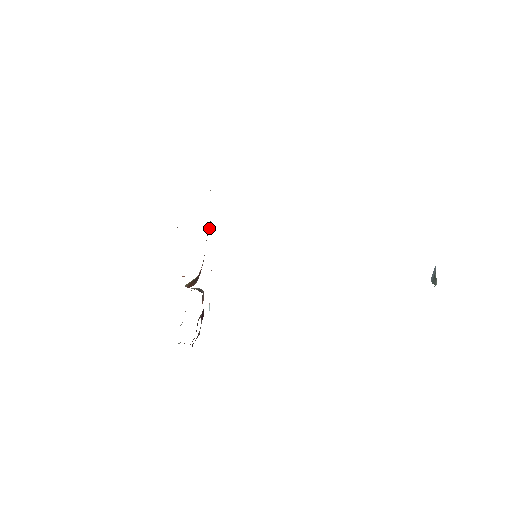
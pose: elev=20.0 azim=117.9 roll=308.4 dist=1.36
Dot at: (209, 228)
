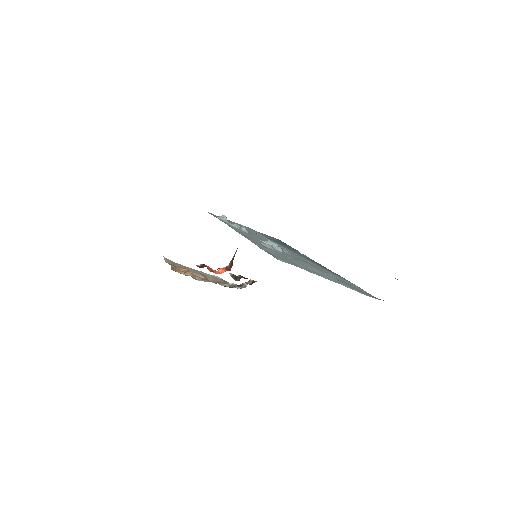
Dot at: occluded
